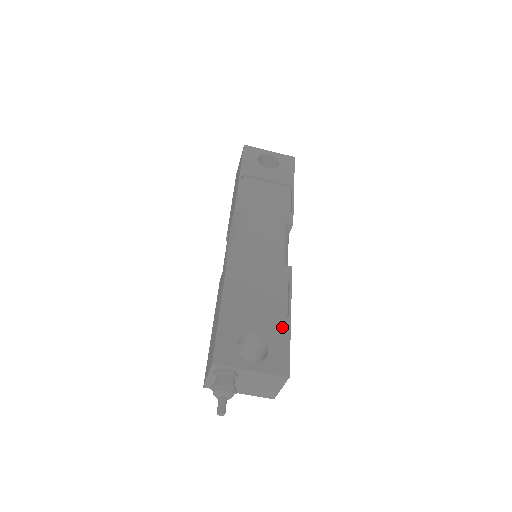
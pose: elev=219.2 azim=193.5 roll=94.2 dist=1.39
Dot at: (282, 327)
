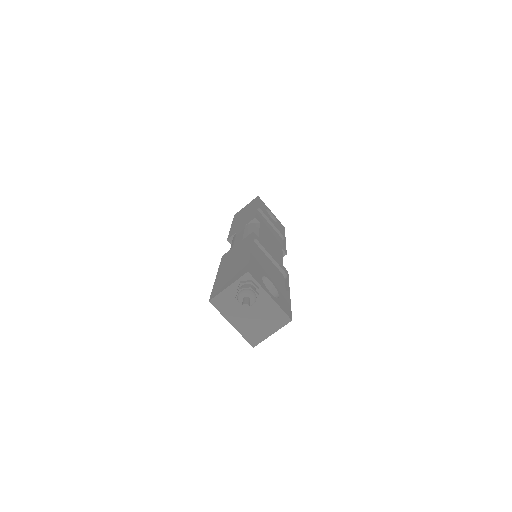
Dot at: (286, 293)
